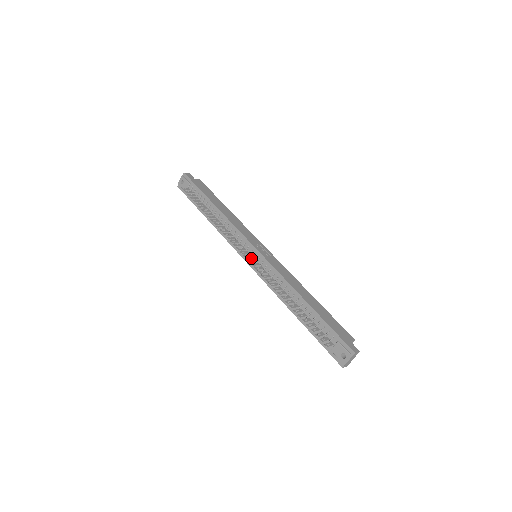
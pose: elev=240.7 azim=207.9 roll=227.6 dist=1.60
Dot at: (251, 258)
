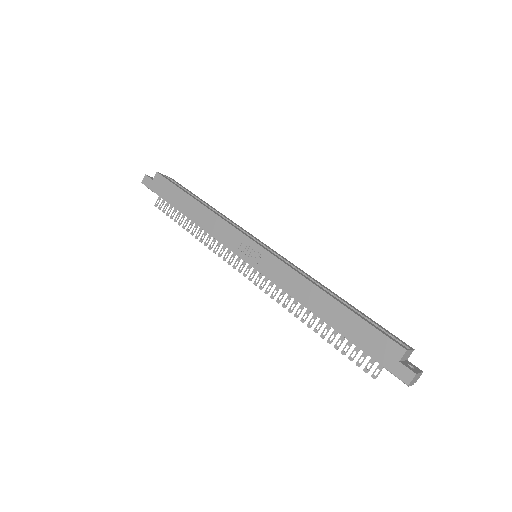
Dot at: occluded
